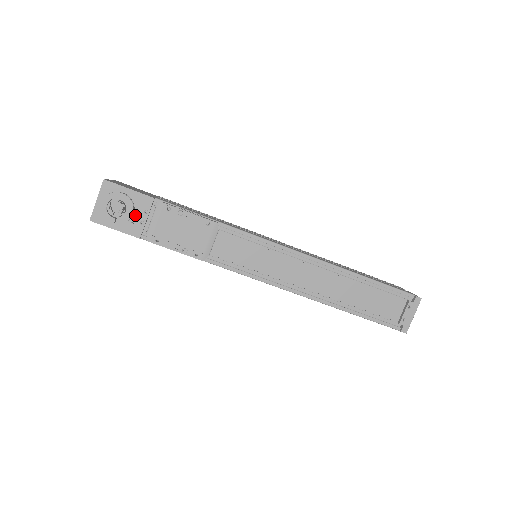
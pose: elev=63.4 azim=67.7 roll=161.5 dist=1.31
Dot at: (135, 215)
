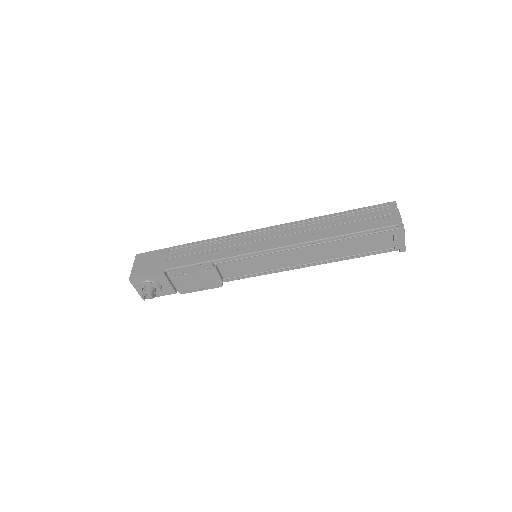
Dot at: (162, 285)
